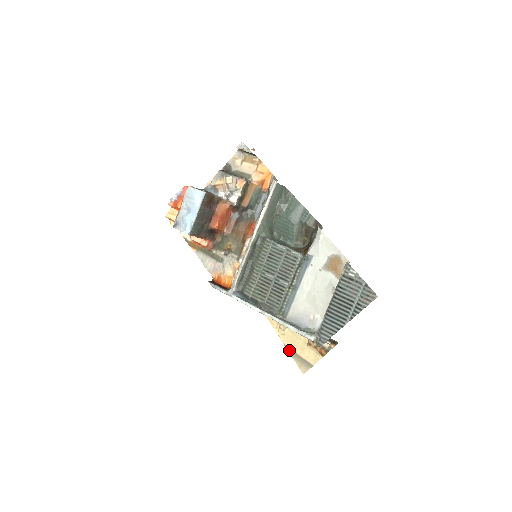
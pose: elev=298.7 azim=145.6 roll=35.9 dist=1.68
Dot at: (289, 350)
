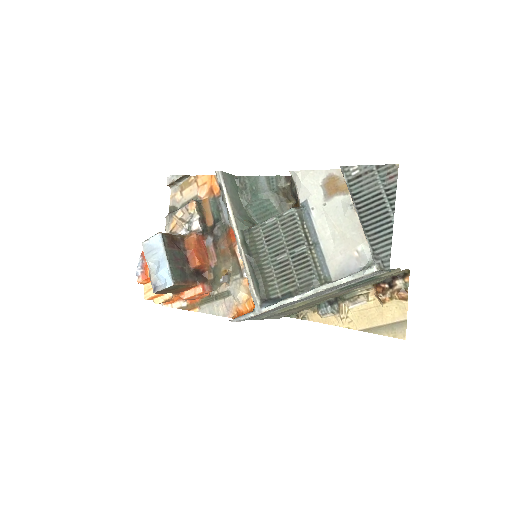
Dot at: (369, 331)
